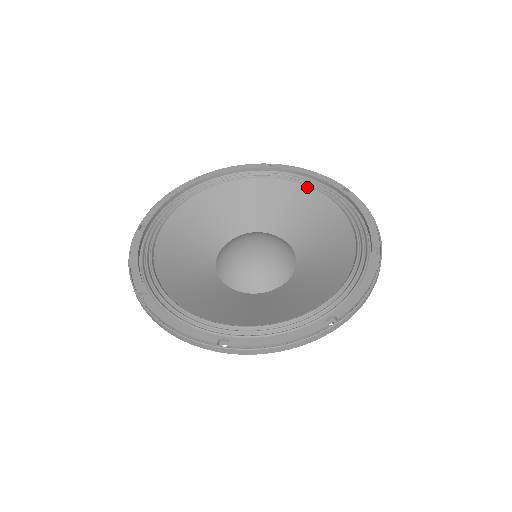
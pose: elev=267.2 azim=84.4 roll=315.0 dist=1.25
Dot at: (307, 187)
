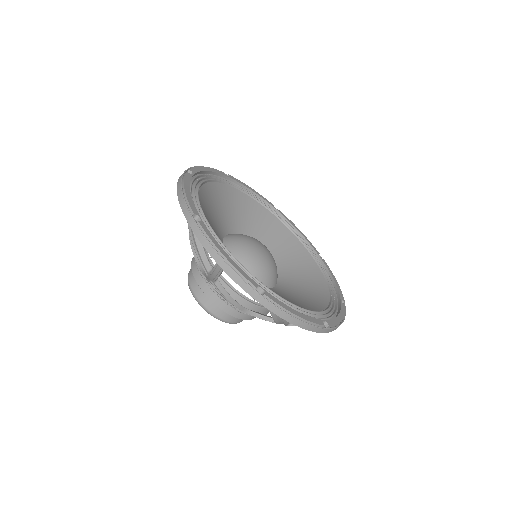
Dot at: (296, 237)
